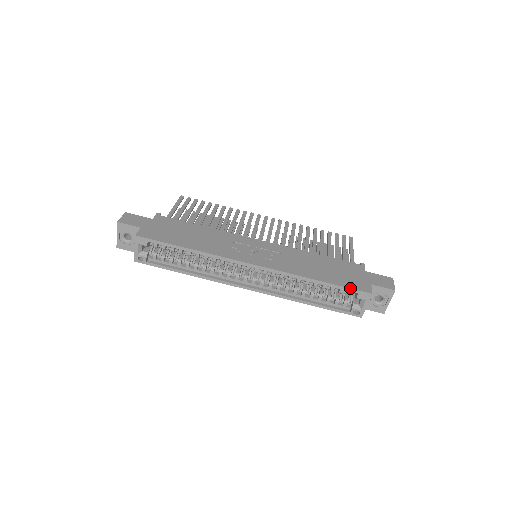
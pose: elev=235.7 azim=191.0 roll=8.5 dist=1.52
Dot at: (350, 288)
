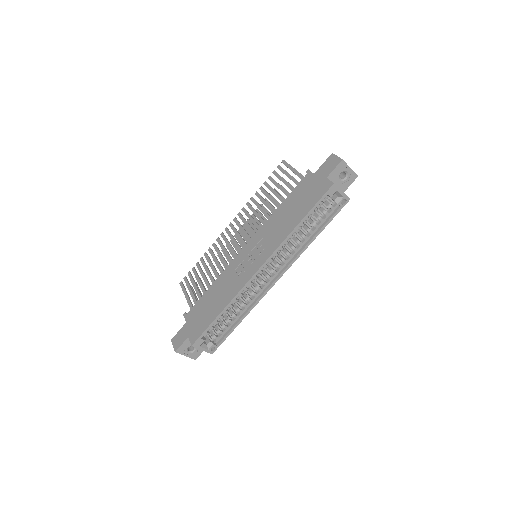
Dot at: (319, 200)
